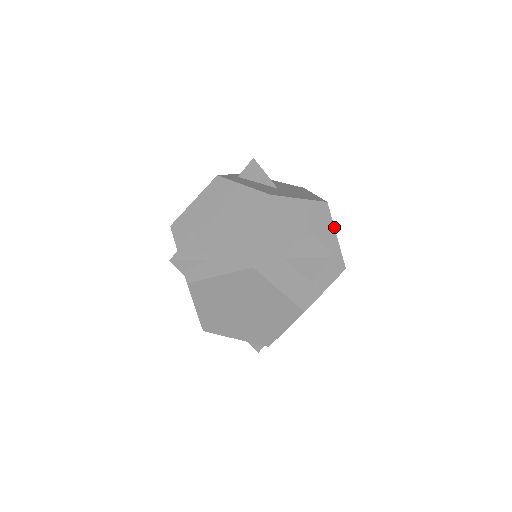
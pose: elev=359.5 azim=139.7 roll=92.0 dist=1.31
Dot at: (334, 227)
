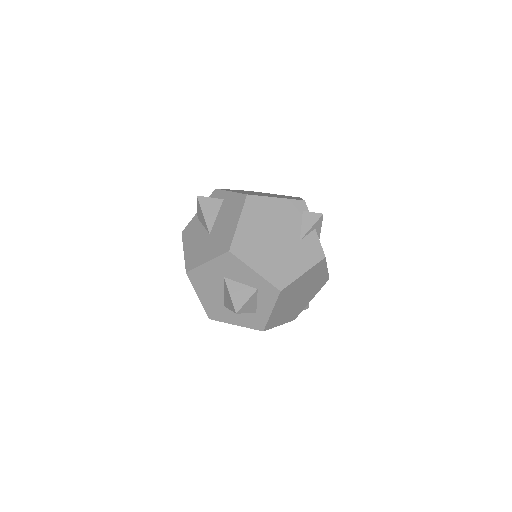
Dot at: (248, 266)
